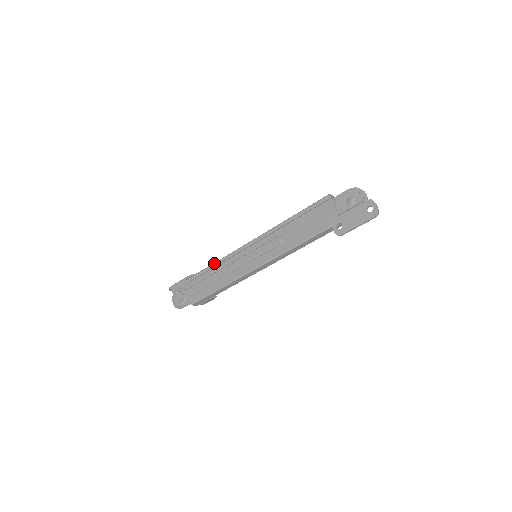
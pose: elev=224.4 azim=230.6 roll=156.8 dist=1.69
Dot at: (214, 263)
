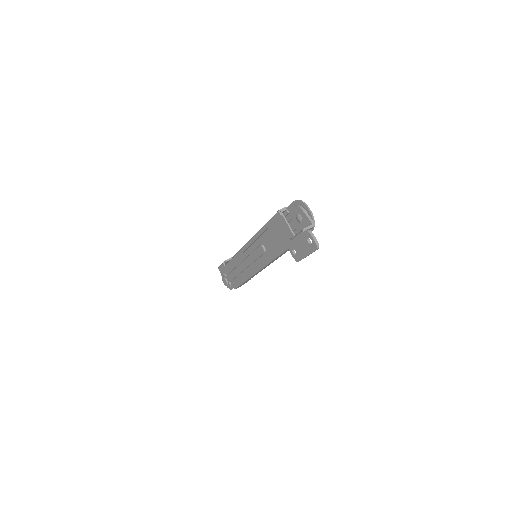
Dot at: (232, 258)
